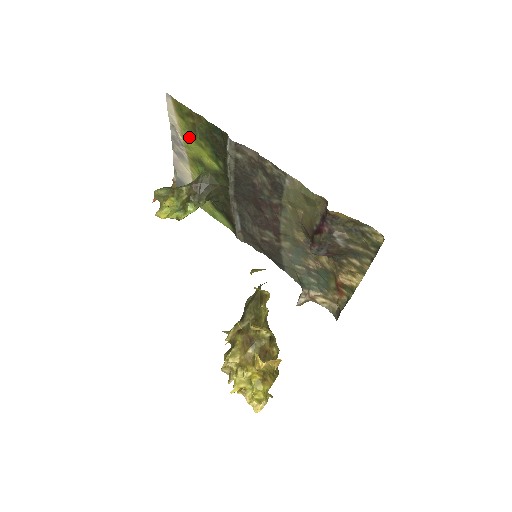
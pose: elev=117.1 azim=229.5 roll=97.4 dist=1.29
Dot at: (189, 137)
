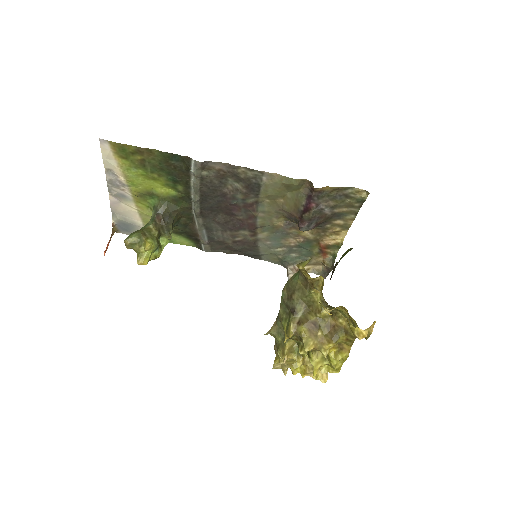
Dot at: (135, 175)
